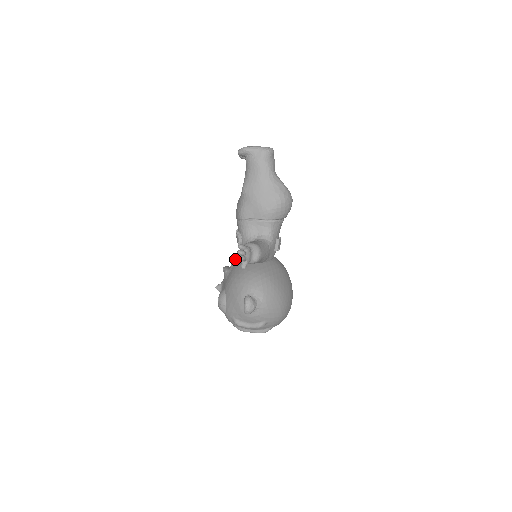
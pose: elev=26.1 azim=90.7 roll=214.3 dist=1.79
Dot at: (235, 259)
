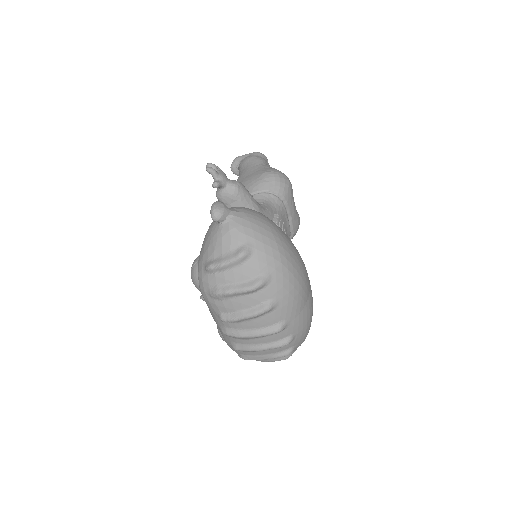
Dot at: occluded
